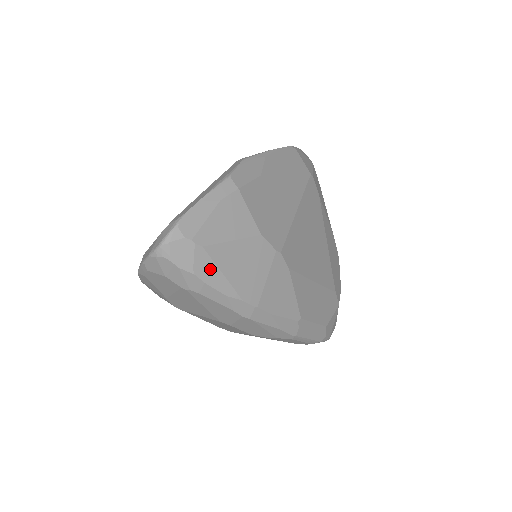
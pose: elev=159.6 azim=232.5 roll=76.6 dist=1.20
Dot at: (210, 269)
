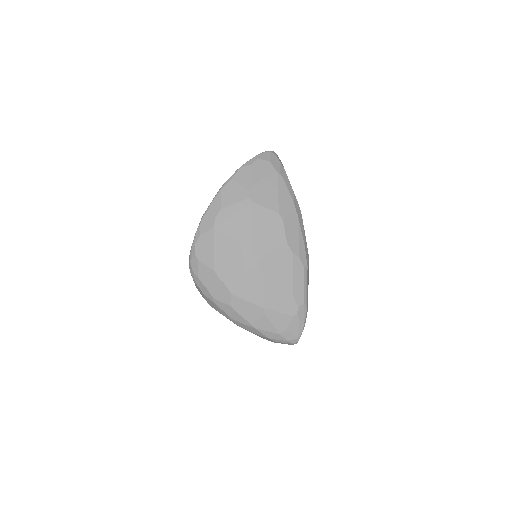
Dot at: occluded
